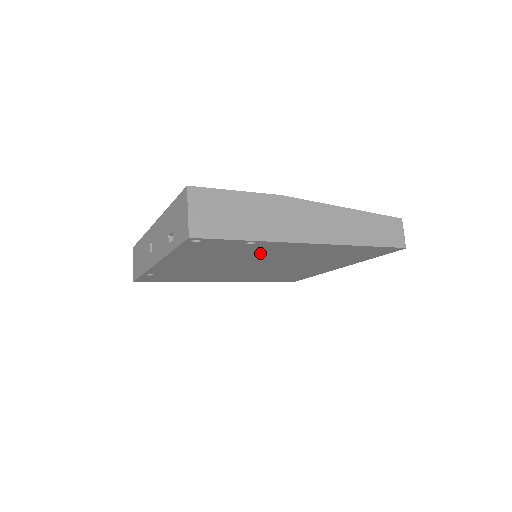
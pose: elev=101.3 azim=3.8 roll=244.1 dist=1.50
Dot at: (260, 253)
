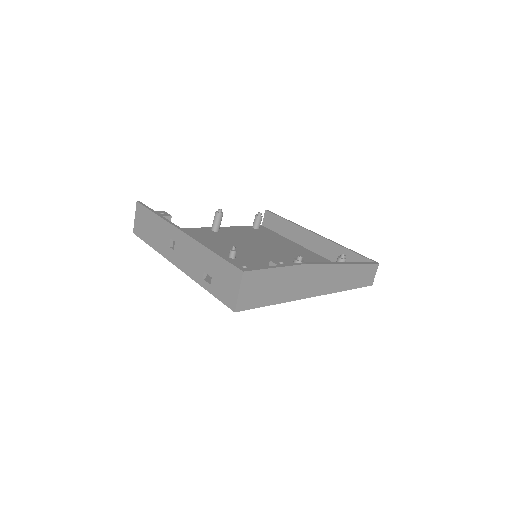
Dot at: occluded
